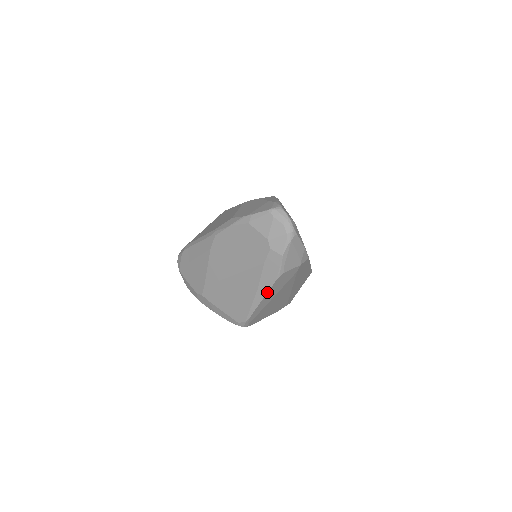
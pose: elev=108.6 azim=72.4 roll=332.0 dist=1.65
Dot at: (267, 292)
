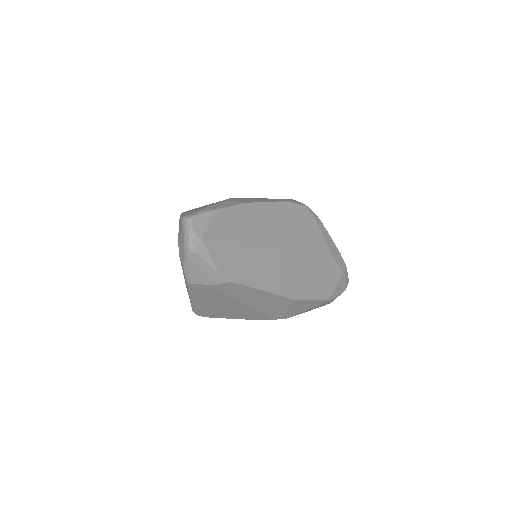
Dot at: (189, 294)
